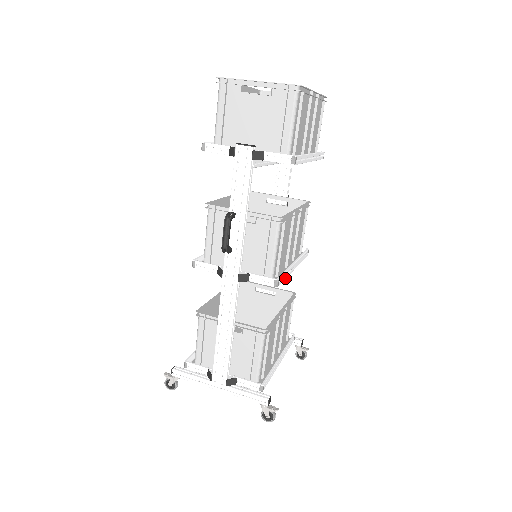
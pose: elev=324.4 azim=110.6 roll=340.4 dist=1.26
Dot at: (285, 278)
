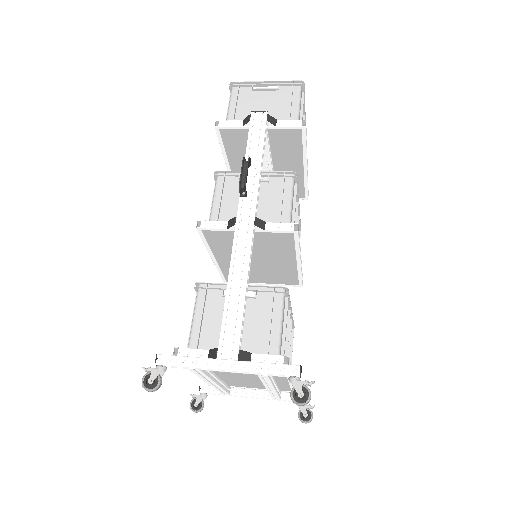
Dot at: (299, 245)
